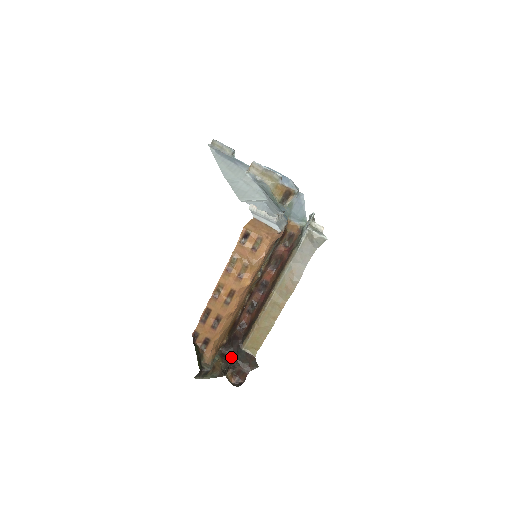
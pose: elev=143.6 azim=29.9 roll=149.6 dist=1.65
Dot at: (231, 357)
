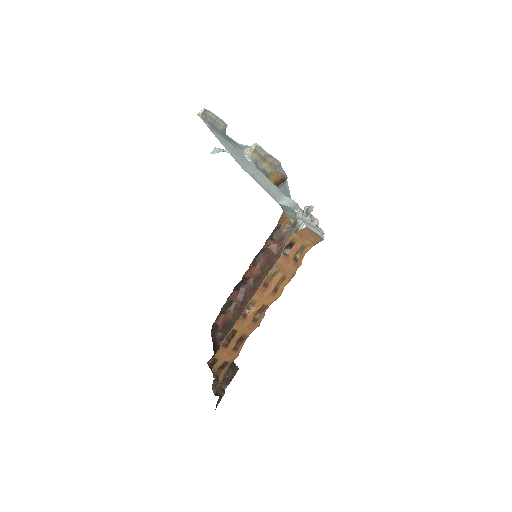
Dot at: occluded
